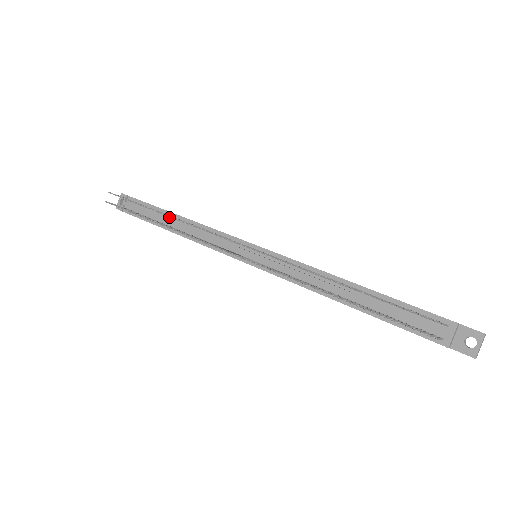
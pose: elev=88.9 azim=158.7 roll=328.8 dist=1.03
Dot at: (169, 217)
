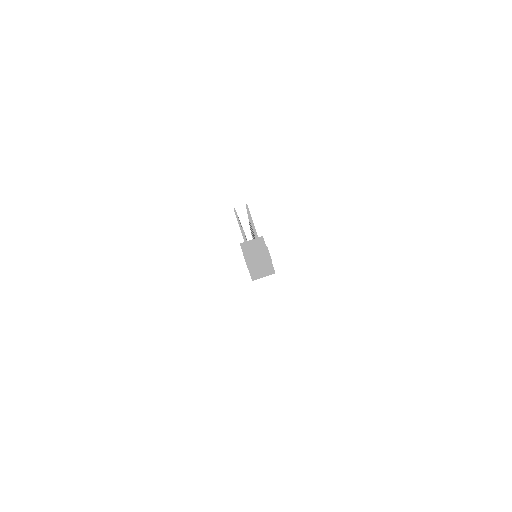
Dot at: occluded
